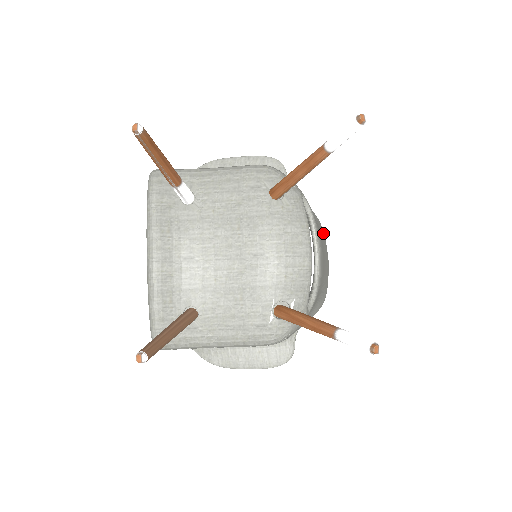
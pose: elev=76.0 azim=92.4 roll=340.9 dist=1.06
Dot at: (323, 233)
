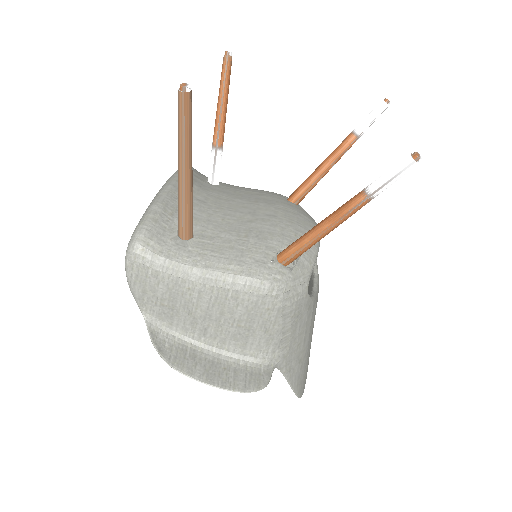
Dot at: occluded
